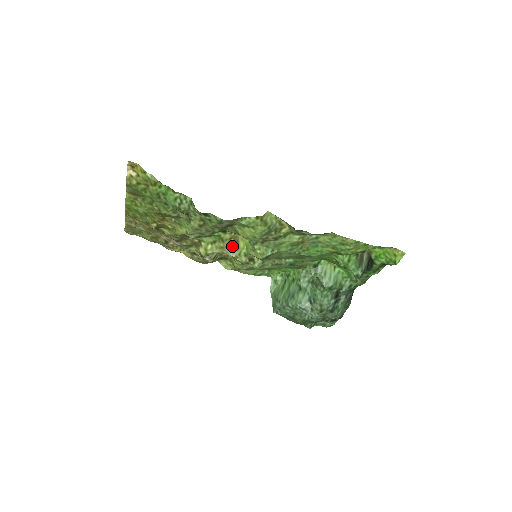
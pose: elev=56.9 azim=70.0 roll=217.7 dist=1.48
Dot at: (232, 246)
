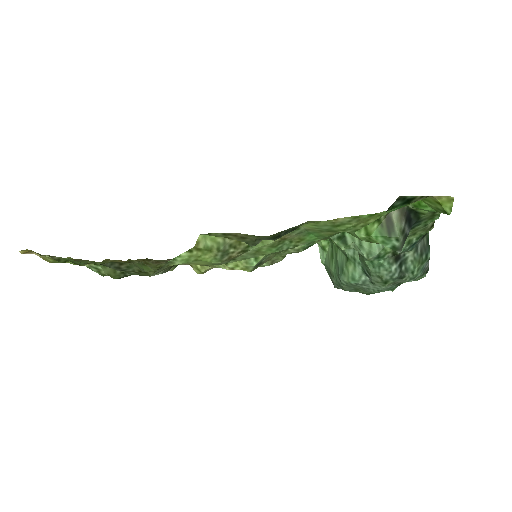
Dot at: occluded
